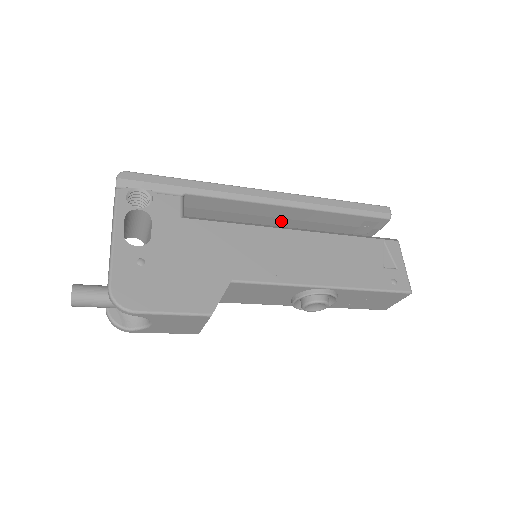
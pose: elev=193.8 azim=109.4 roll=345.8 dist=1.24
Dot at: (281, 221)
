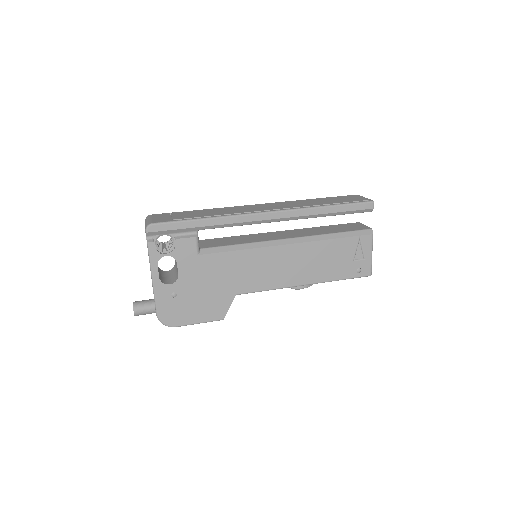
Dot at: occluded
